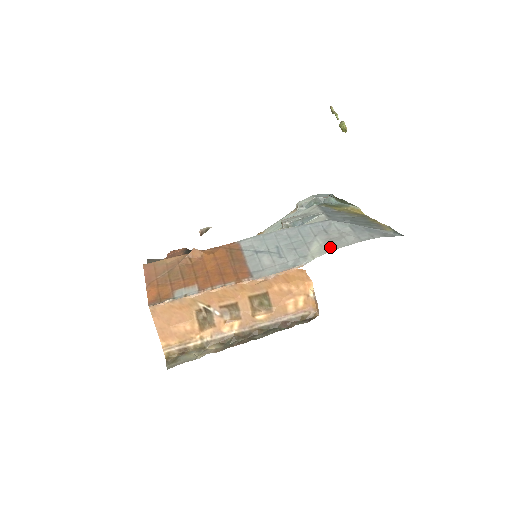
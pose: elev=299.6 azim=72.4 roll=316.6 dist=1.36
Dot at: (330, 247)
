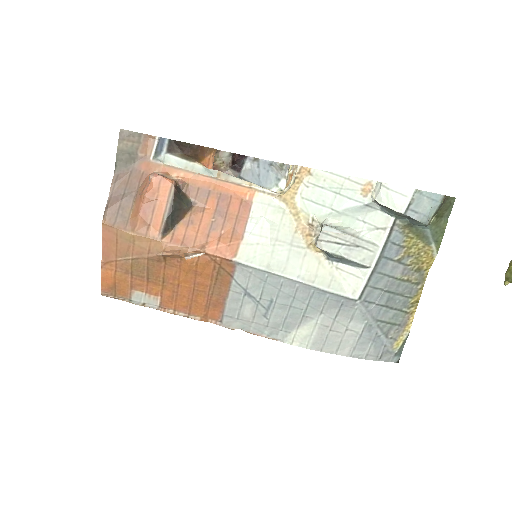
Dot at: (317, 344)
